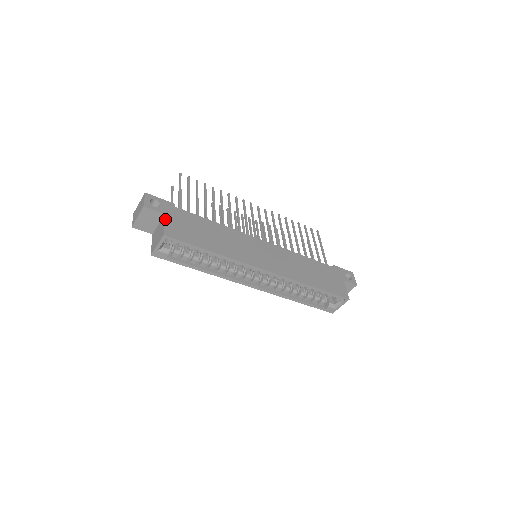
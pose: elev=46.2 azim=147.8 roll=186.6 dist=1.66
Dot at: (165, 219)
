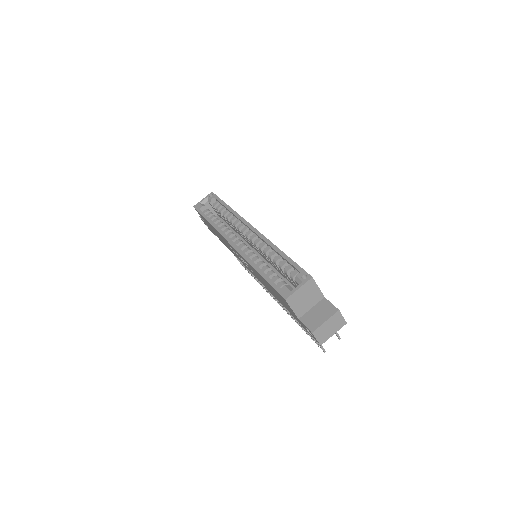
Dot at: occluded
